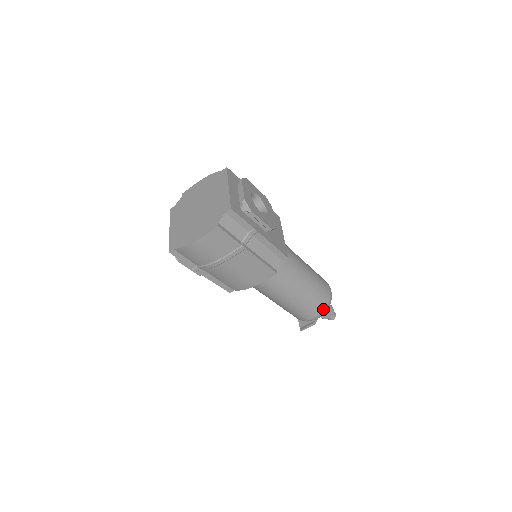
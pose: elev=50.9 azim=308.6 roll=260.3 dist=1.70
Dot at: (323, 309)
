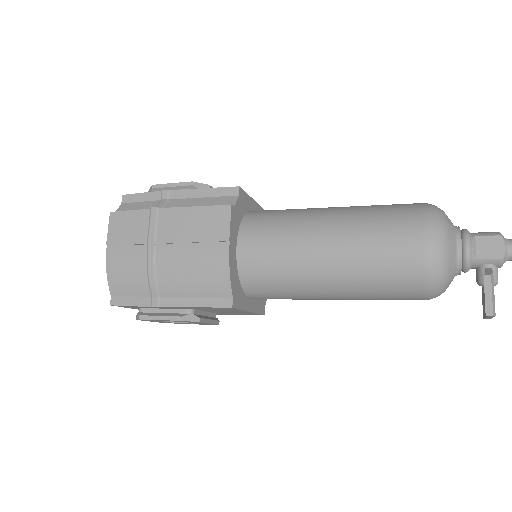
Dot at: (421, 218)
